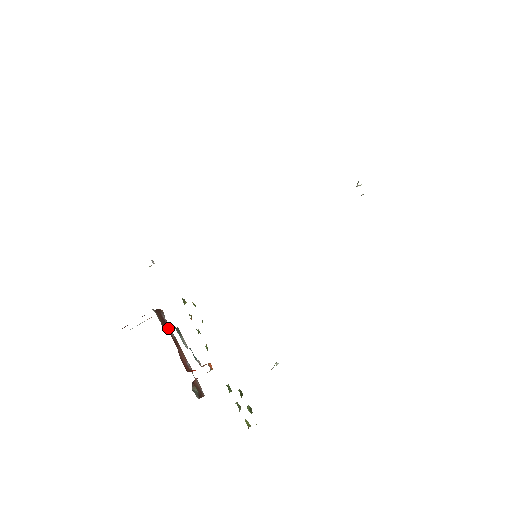
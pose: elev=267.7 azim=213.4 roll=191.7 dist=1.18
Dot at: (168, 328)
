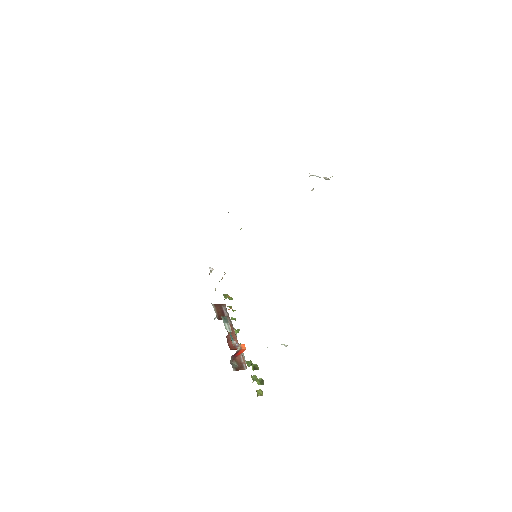
Dot at: occluded
